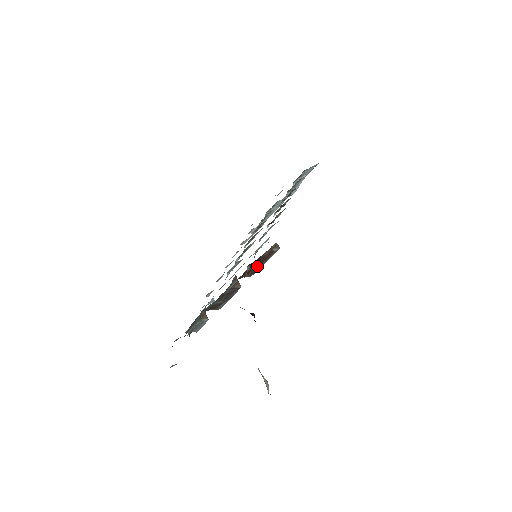
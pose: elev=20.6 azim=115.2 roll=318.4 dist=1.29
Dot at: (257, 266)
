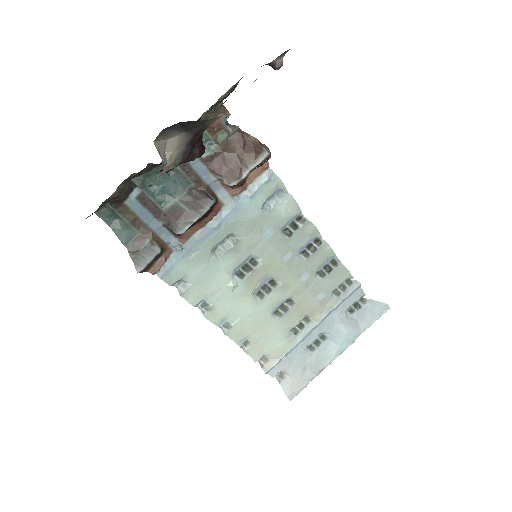
Dot at: (240, 158)
